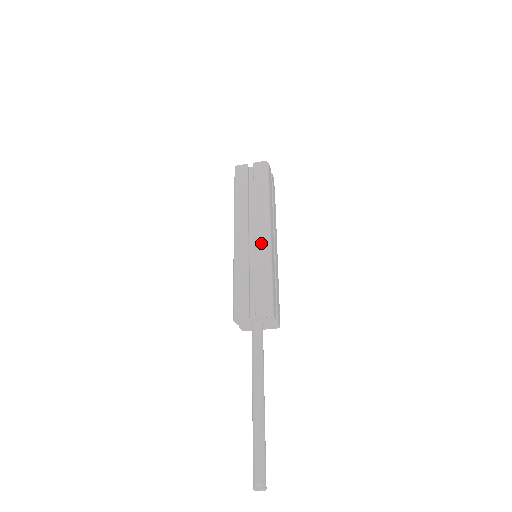
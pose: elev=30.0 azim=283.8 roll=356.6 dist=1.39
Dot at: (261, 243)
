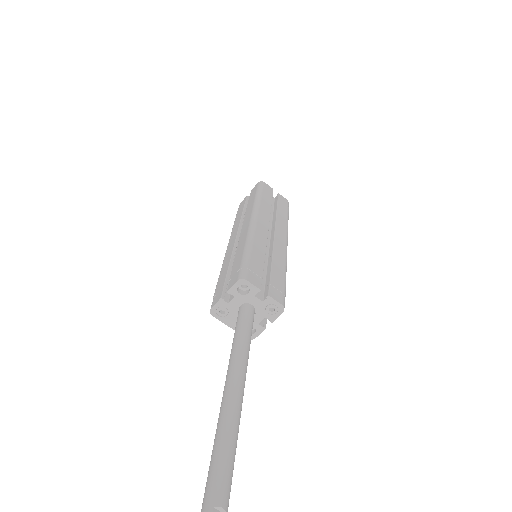
Dot at: (281, 245)
